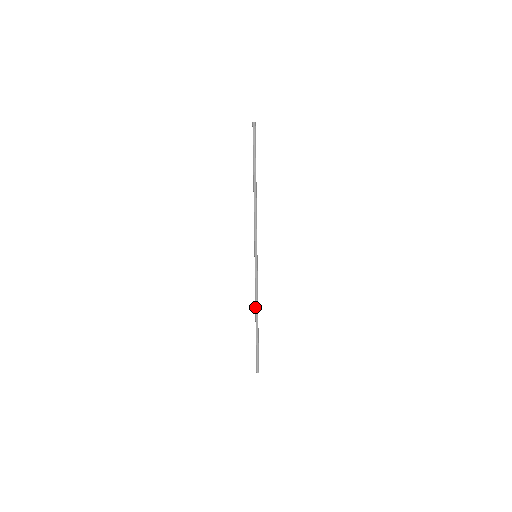
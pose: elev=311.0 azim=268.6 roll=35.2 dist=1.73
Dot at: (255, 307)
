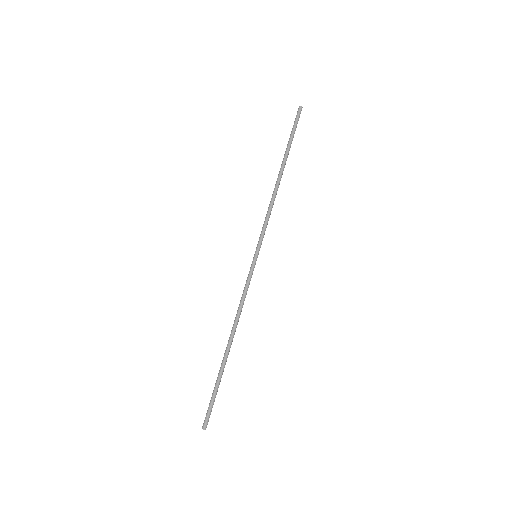
Dot at: (233, 325)
